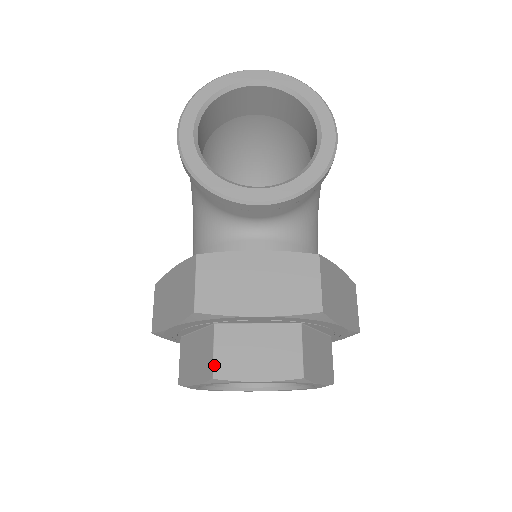
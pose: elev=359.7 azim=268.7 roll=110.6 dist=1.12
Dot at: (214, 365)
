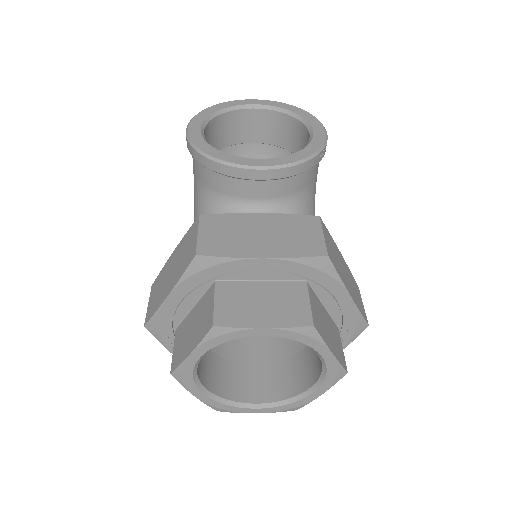
Dot at: (215, 314)
